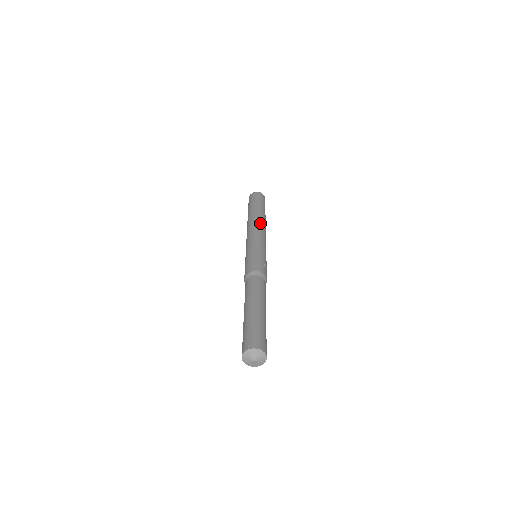
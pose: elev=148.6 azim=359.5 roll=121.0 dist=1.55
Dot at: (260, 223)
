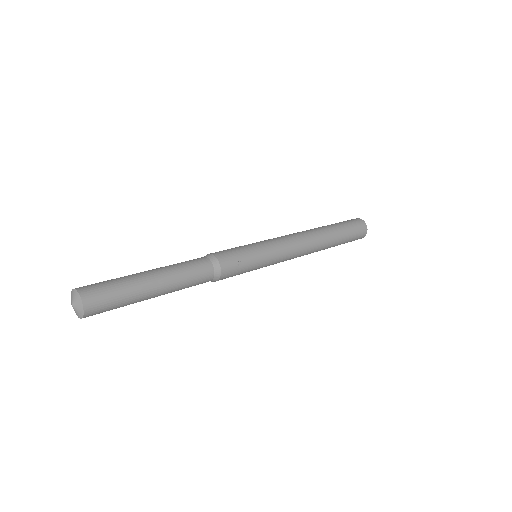
Dot at: (308, 237)
